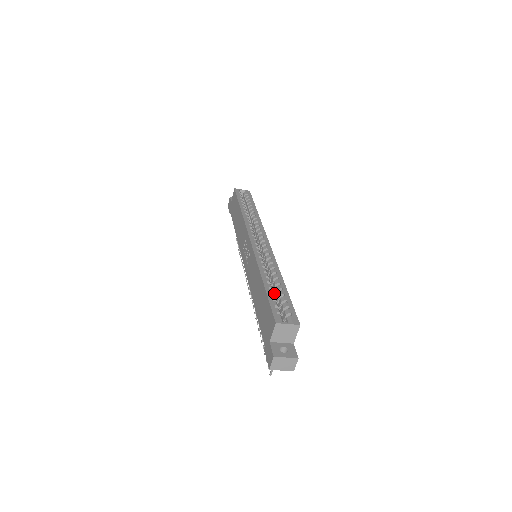
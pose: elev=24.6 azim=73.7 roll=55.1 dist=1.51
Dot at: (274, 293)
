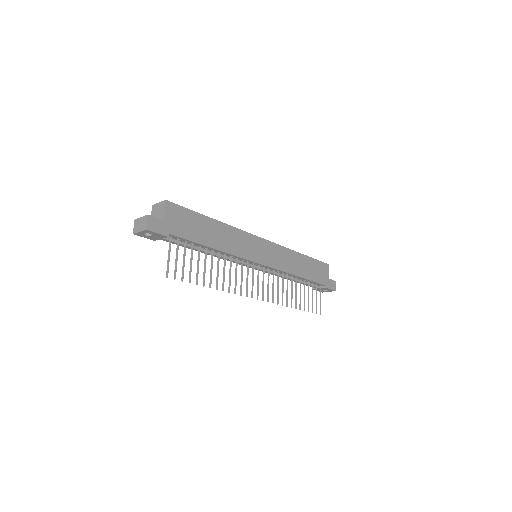
Dot at: occluded
